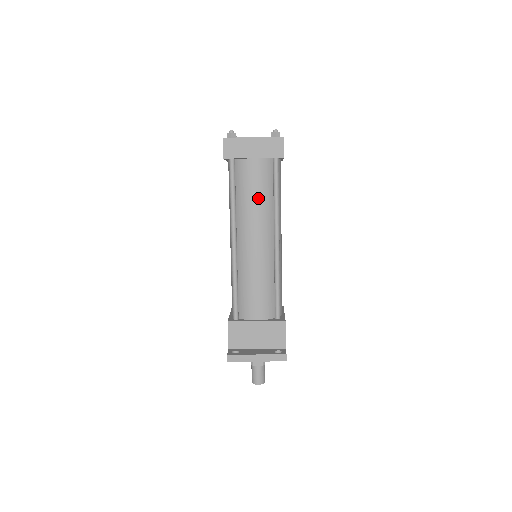
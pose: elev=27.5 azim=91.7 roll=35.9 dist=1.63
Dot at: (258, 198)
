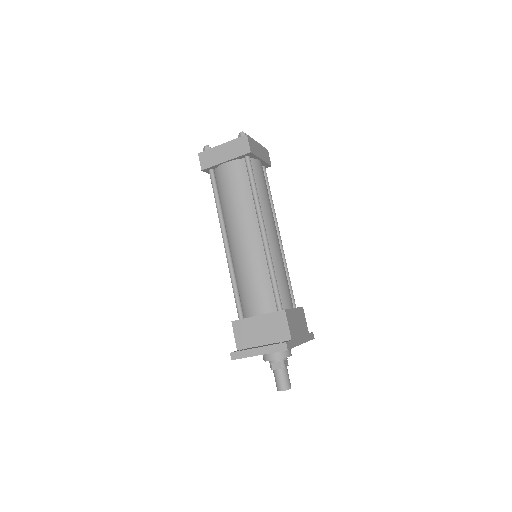
Dot at: (237, 196)
